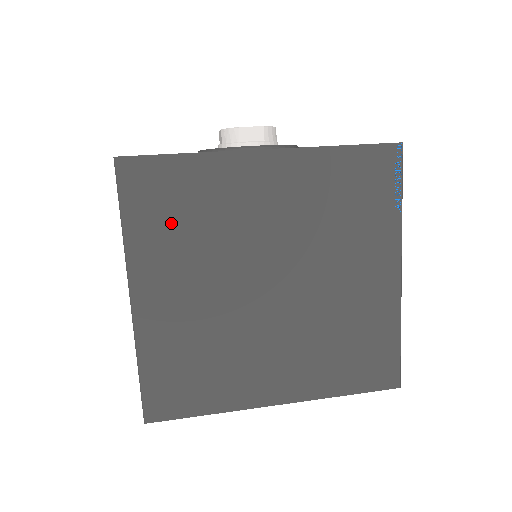
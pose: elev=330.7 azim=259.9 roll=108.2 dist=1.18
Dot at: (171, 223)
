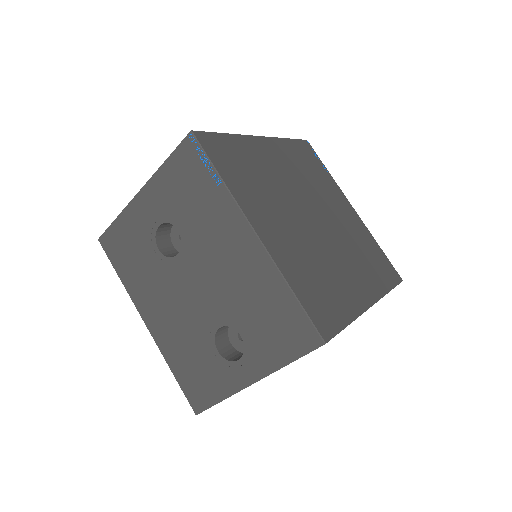
Dot at: (245, 176)
